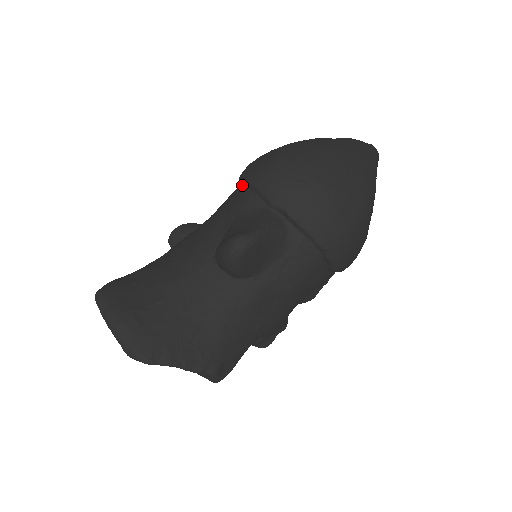
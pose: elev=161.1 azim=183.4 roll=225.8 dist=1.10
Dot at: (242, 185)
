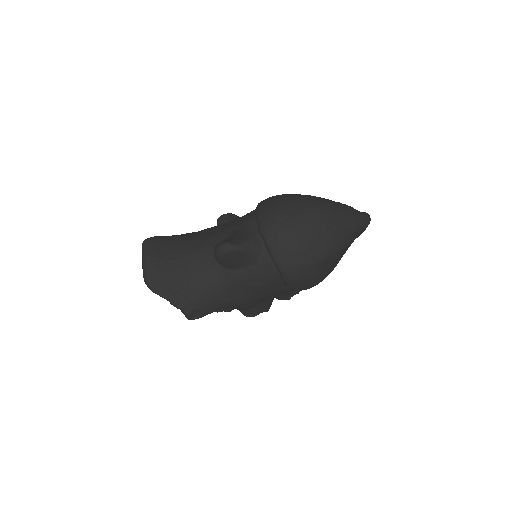
Dot at: occluded
